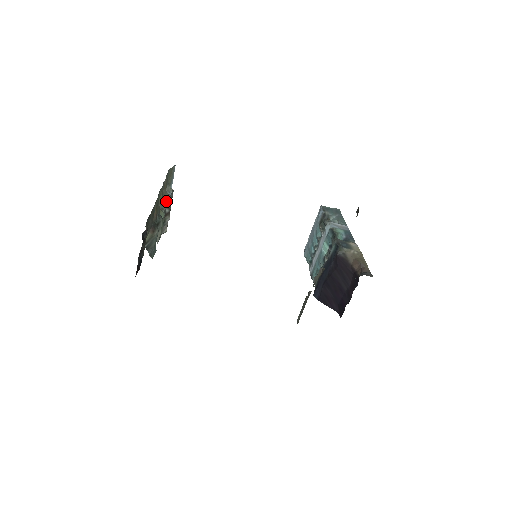
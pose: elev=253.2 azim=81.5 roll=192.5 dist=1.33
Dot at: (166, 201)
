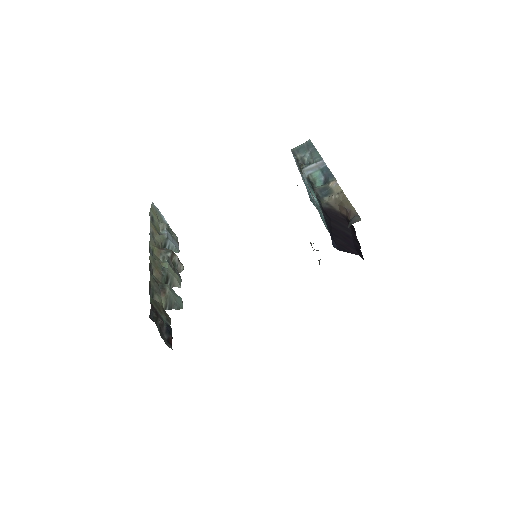
Dot at: (166, 242)
